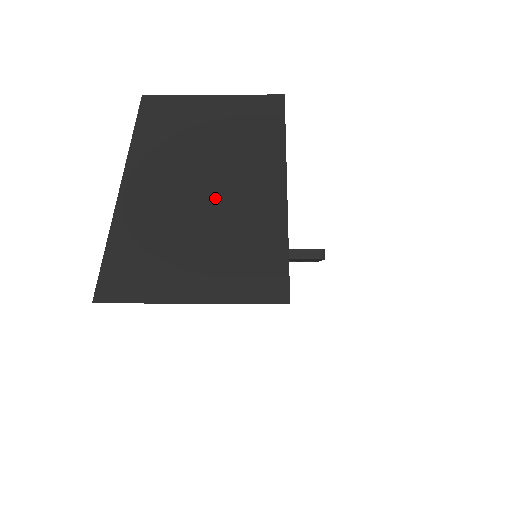
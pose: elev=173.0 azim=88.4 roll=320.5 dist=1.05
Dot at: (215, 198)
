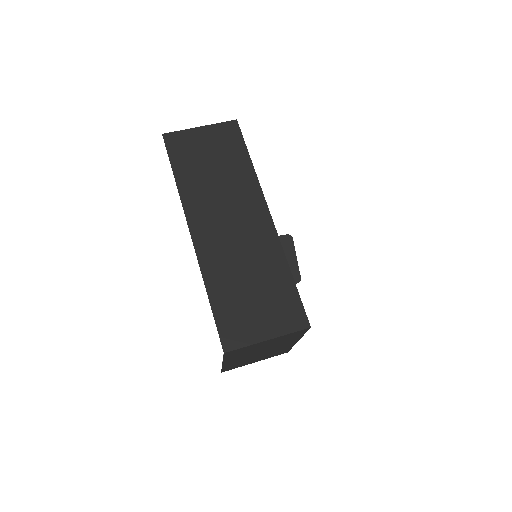
Dot at: occluded
